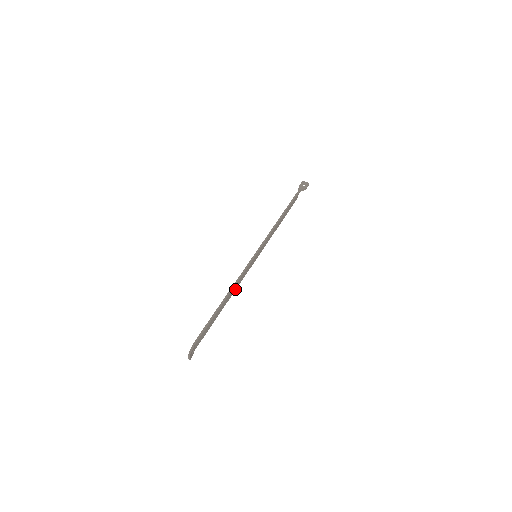
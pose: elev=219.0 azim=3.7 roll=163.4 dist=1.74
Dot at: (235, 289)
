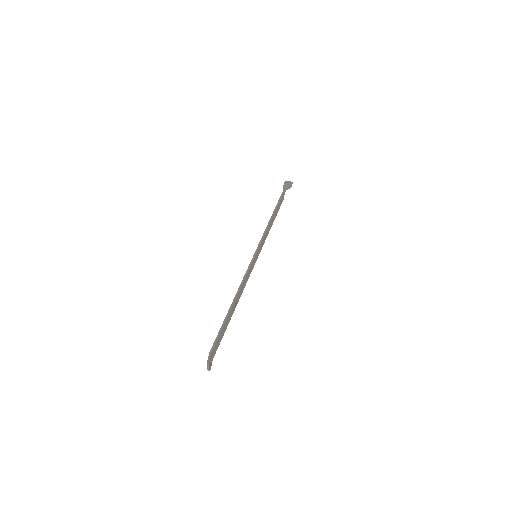
Dot at: (242, 292)
